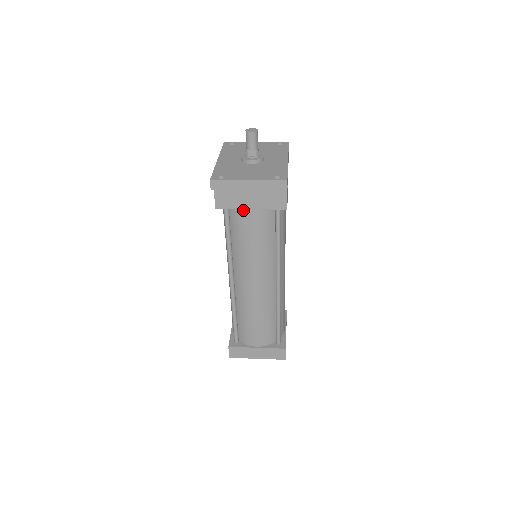
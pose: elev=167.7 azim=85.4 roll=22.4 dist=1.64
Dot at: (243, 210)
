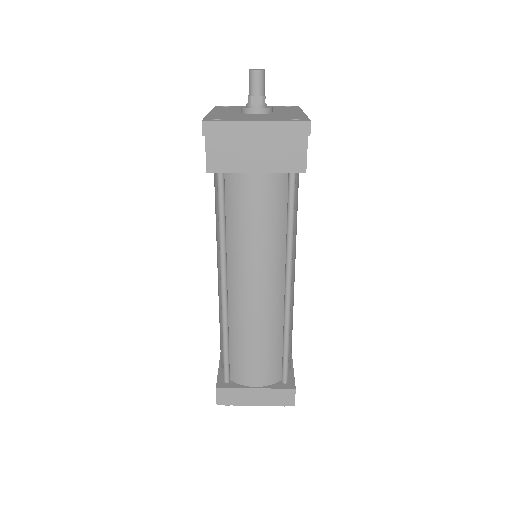
Dot at: (245, 175)
